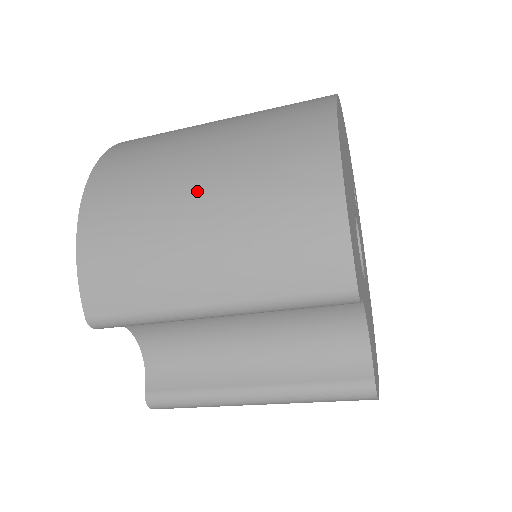
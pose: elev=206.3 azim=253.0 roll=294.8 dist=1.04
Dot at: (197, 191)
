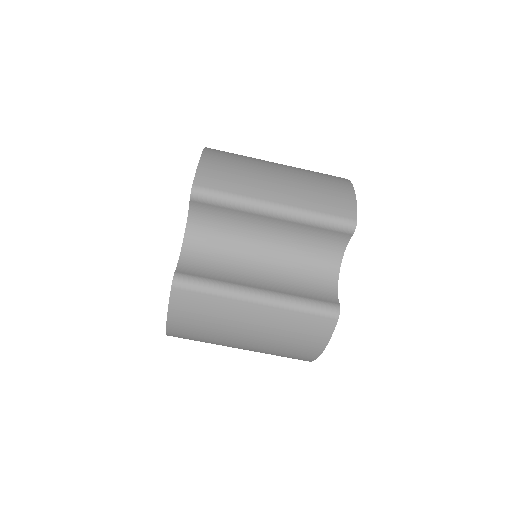
Dot at: (277, 166)
